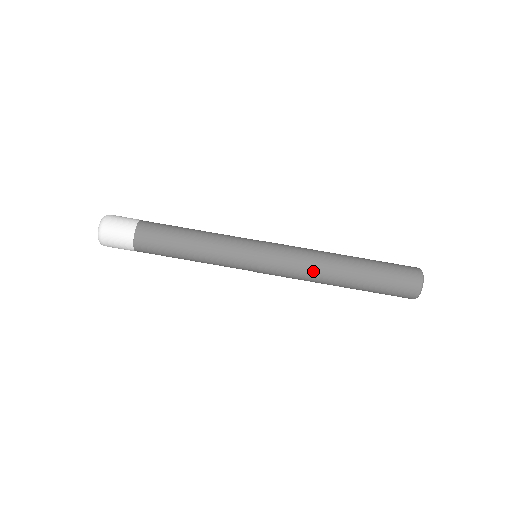
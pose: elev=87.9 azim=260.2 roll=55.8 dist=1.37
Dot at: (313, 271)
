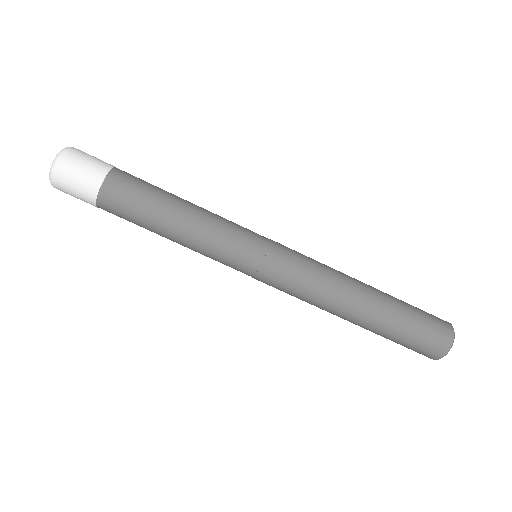
Dot at: (322, 300)
